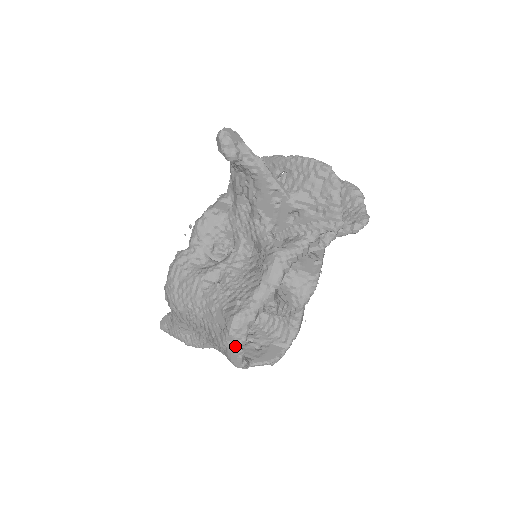
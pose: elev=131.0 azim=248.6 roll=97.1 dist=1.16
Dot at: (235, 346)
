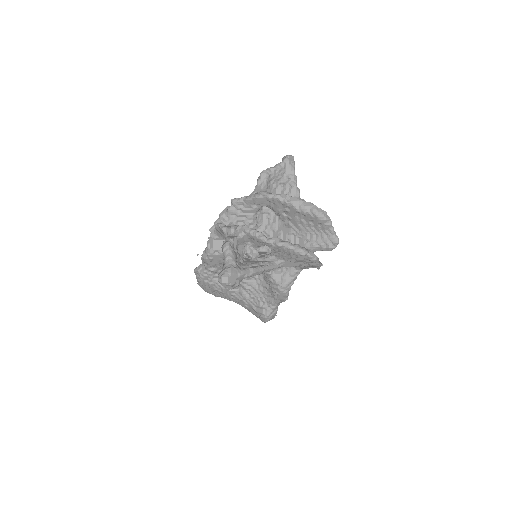
Dot at: occluded
